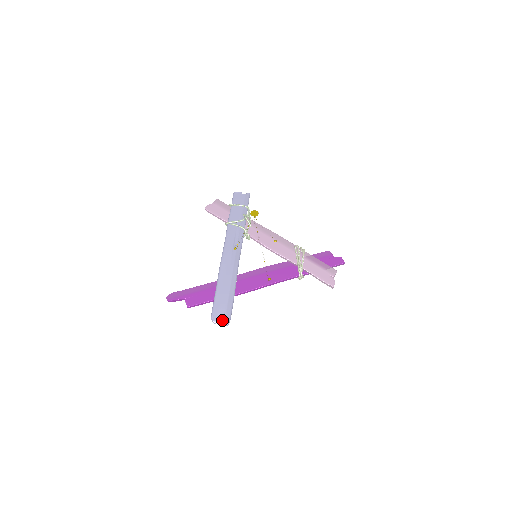
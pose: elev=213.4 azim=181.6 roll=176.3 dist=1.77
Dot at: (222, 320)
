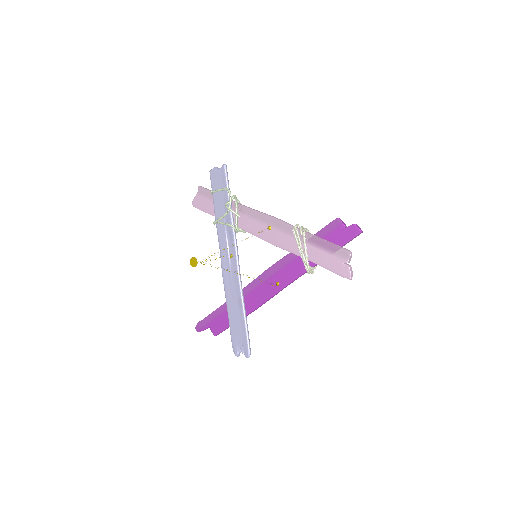
Dot at: (243, 352)
